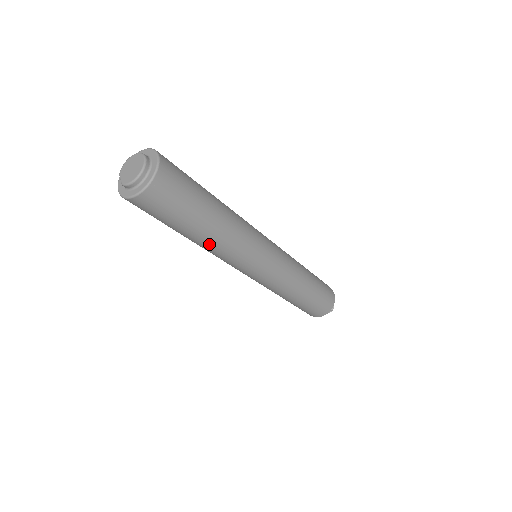
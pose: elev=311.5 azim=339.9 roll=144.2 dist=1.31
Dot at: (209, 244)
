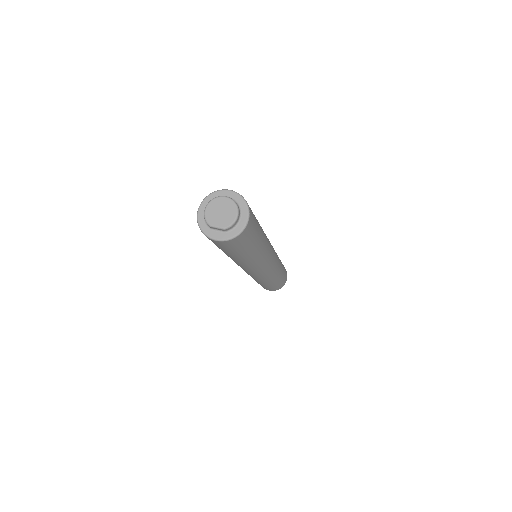
Dot at: (261, 252)
